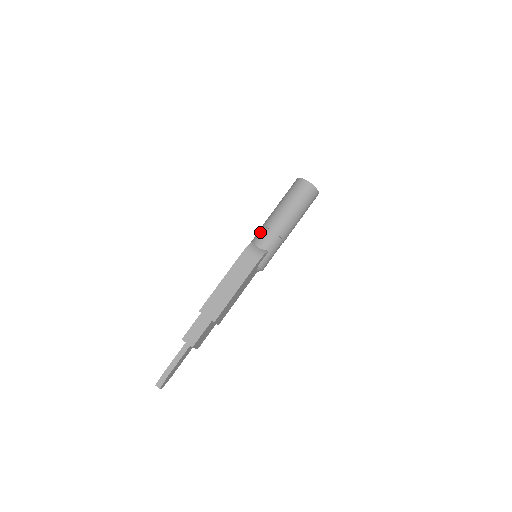
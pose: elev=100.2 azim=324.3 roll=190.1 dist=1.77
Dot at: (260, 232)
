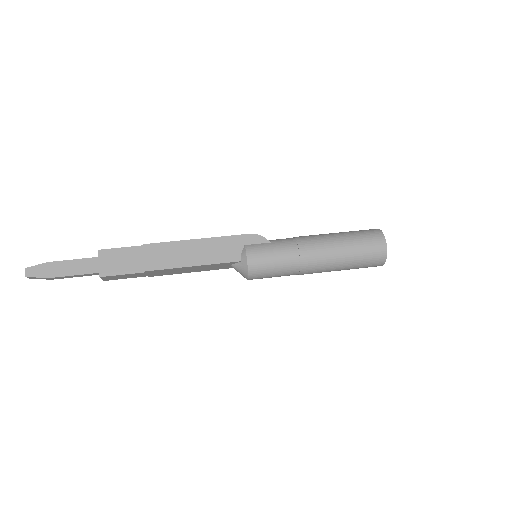
Dot at: occluded
